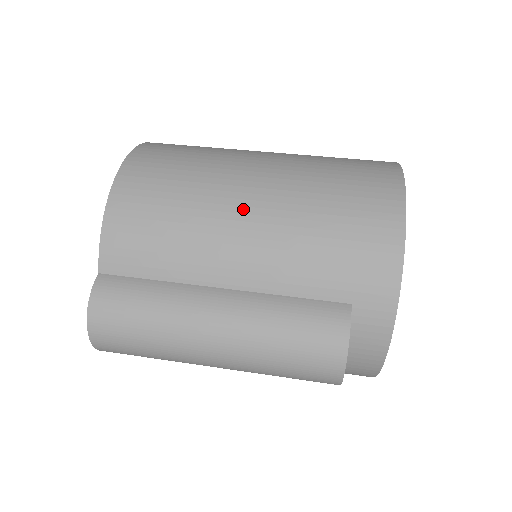
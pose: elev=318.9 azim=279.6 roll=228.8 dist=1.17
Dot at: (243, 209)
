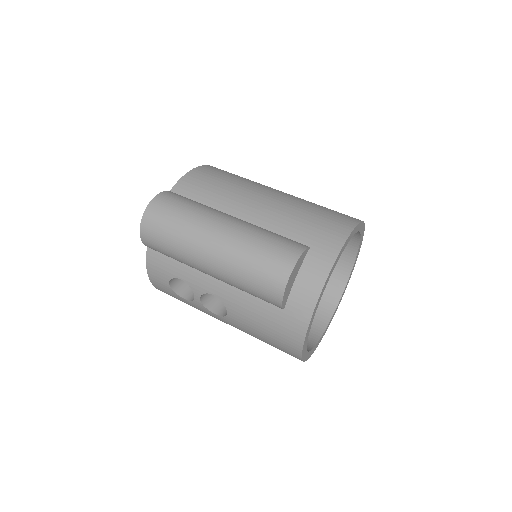
Dot at: (268, 193)
